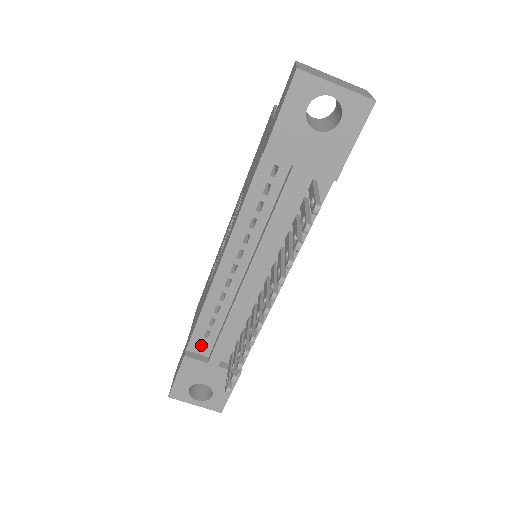
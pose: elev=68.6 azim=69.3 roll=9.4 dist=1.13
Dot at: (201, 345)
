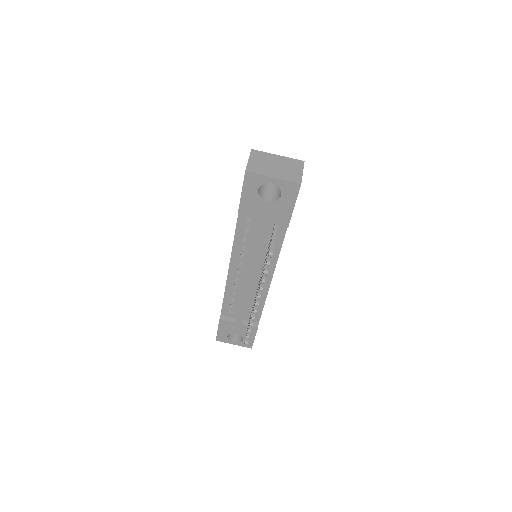
Dot at: (230, 311)
